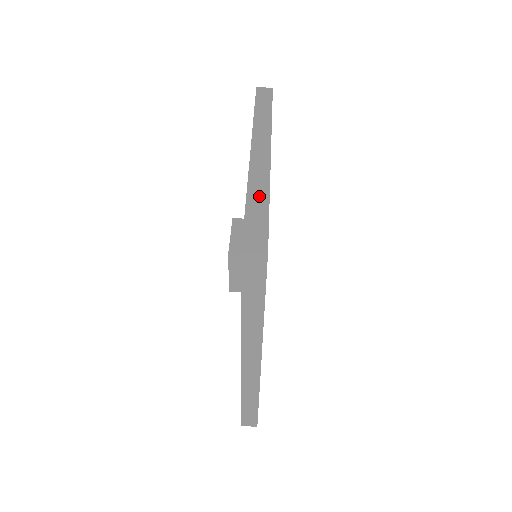
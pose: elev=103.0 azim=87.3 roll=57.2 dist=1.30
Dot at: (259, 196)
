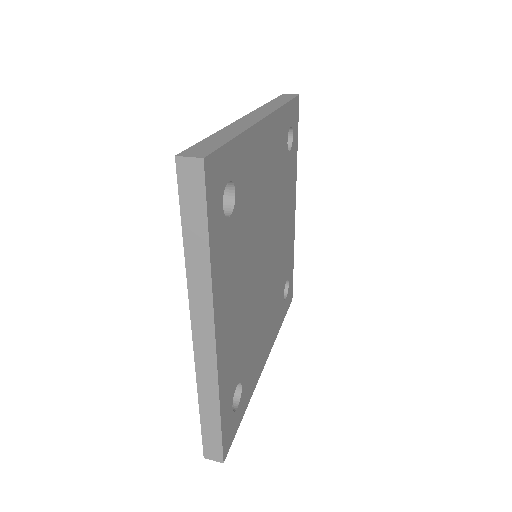
Dot at: occluded
